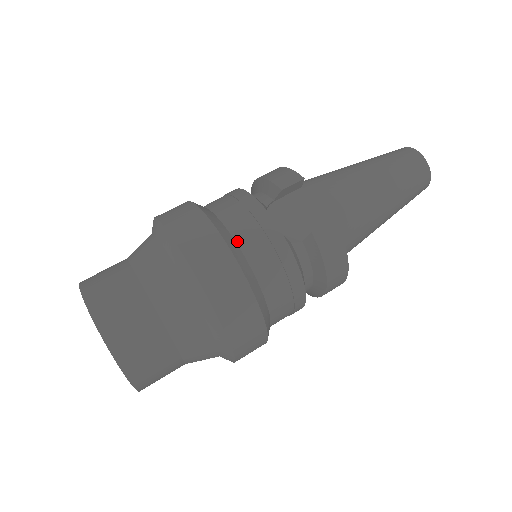
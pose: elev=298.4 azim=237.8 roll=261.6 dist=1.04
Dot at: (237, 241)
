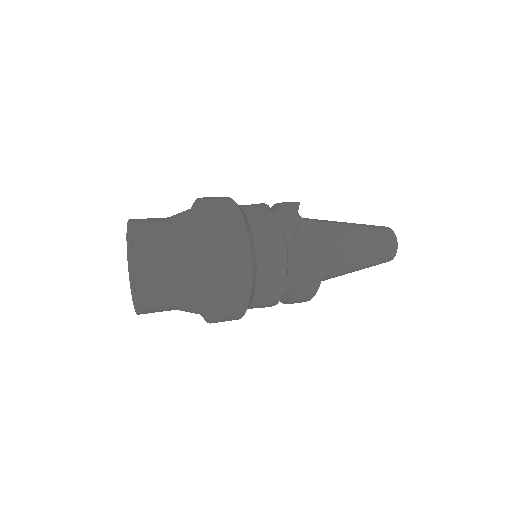
Dot at: (245, 212)
